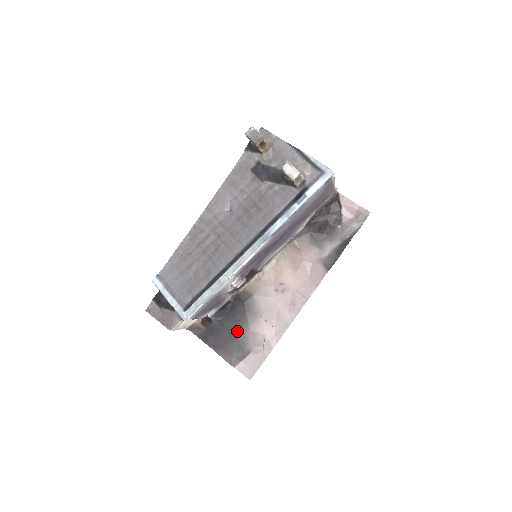
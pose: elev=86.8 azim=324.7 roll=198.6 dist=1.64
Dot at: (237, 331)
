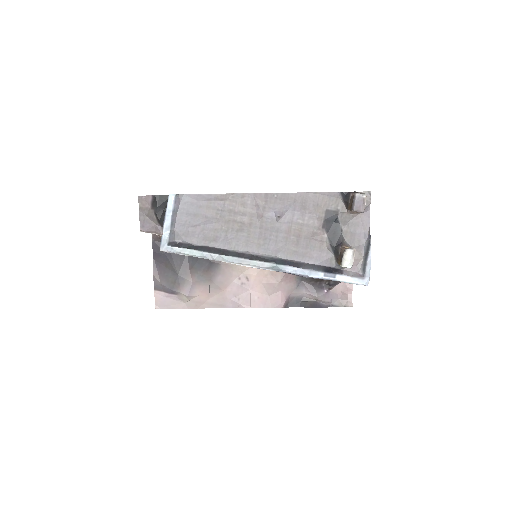
Dot at: (184, 272)
